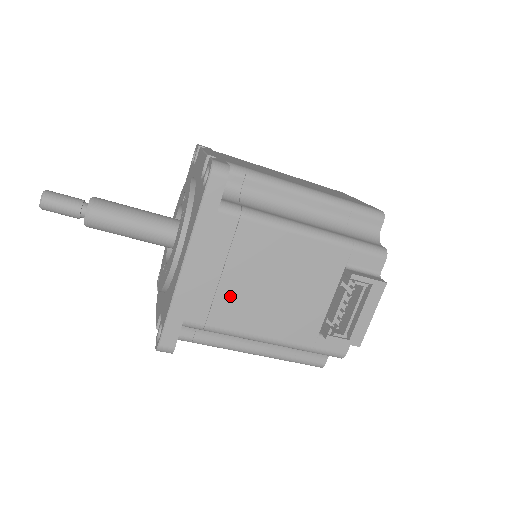
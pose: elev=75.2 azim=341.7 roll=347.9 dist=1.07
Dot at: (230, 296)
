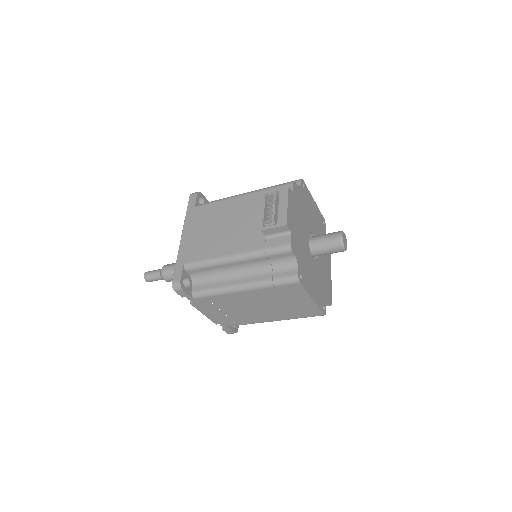
Dot at: (207, 241)
